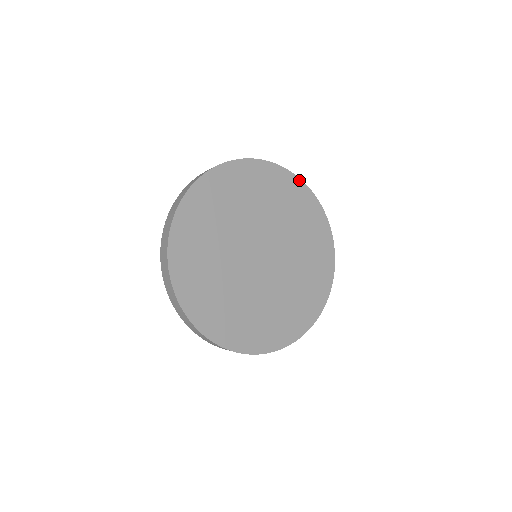
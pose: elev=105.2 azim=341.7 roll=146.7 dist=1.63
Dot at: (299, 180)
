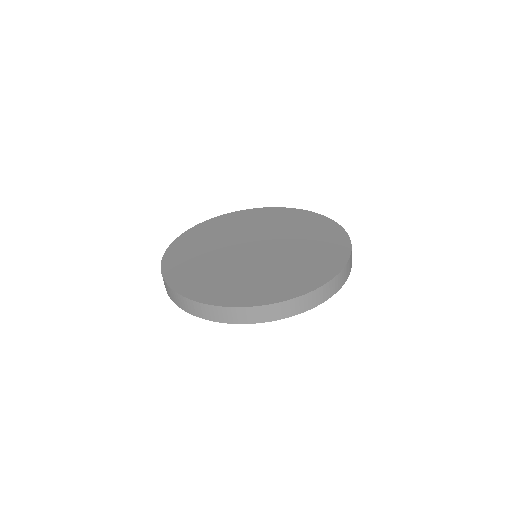
Dot at: (220, 216)
